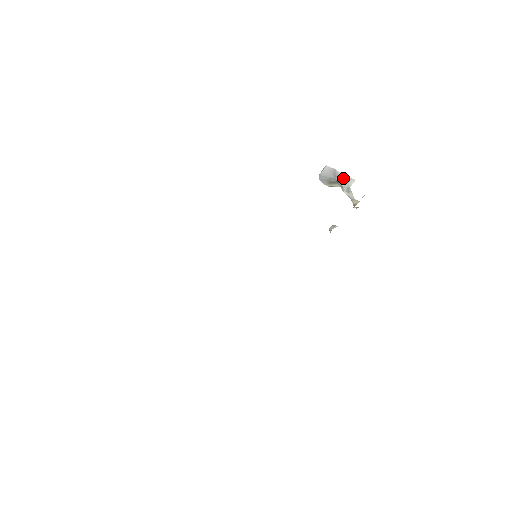
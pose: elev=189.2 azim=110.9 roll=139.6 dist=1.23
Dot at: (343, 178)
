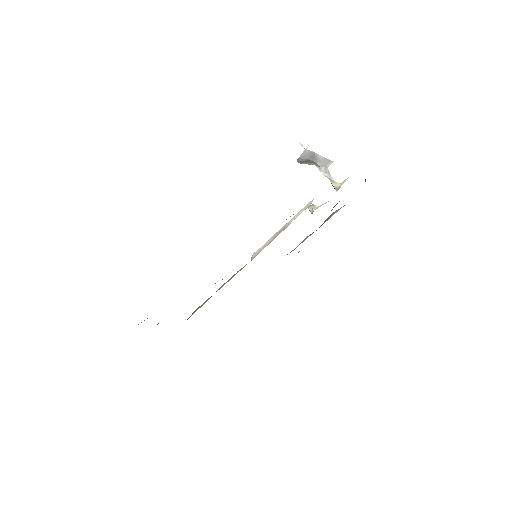
Dot at: (322, 160)
